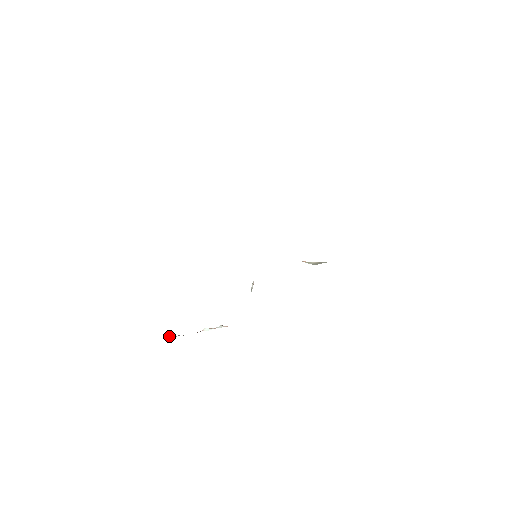
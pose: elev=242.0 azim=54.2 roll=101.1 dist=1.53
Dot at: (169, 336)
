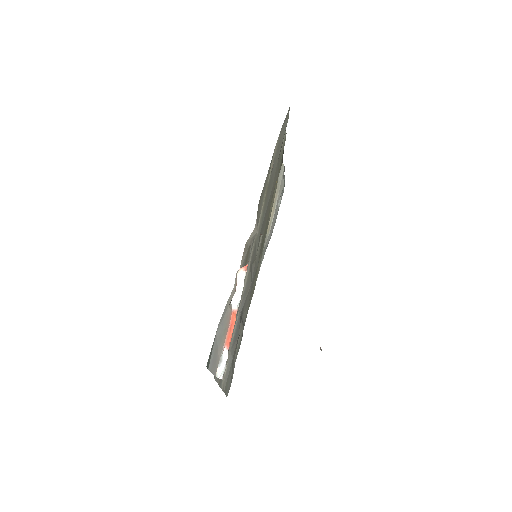
Dot at: (217, 371)
